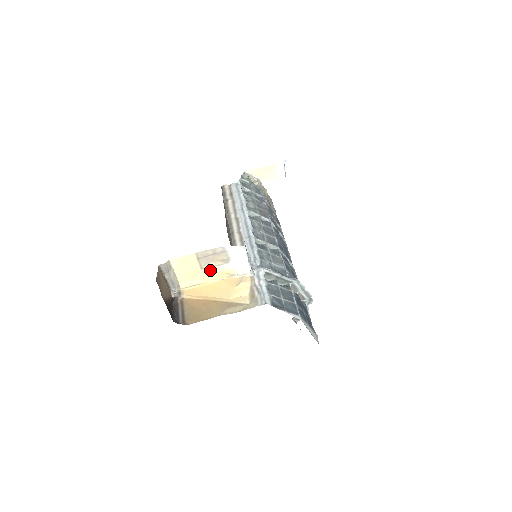
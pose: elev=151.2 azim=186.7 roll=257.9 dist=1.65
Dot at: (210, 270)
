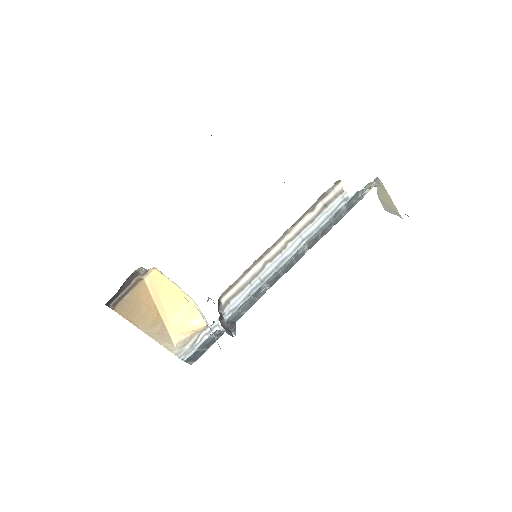
Dot at: occluded
